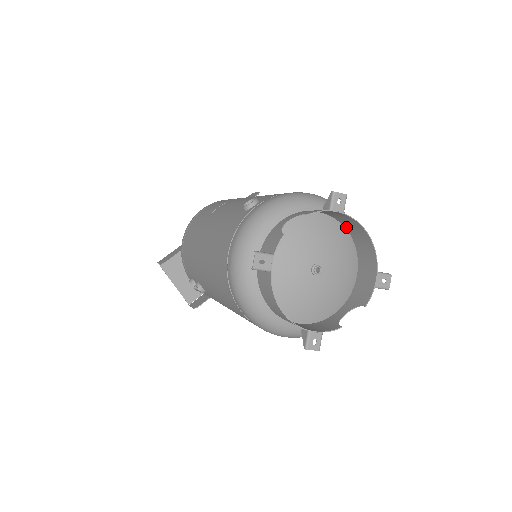
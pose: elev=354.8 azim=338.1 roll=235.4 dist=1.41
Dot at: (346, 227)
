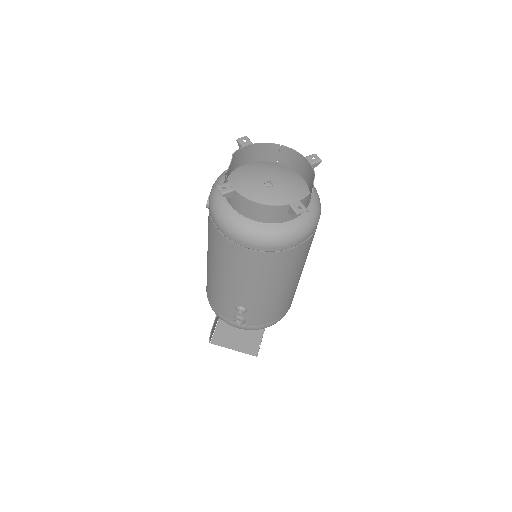
Dot at: (269, 160)
